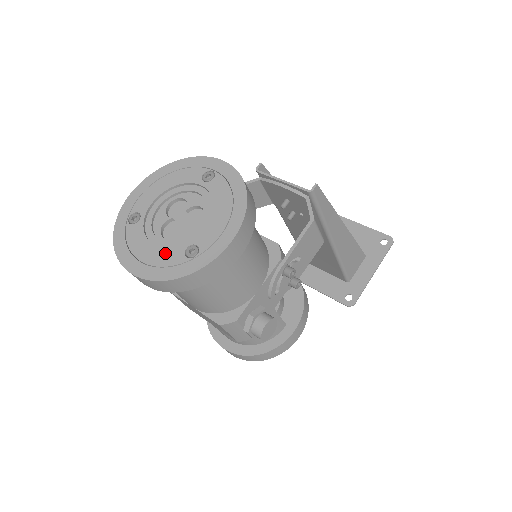
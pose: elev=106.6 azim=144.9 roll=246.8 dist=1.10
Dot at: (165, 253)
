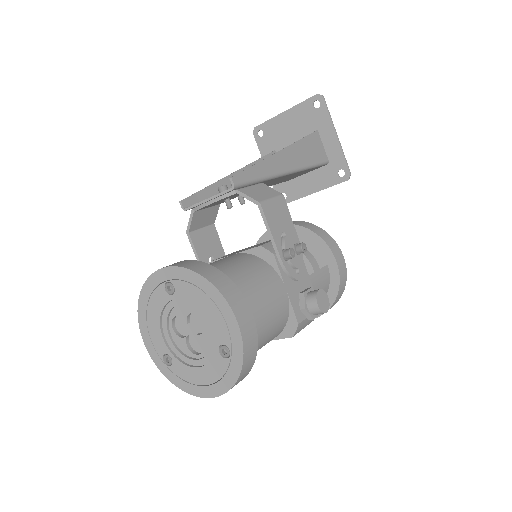
Dot at: (212, 367)
